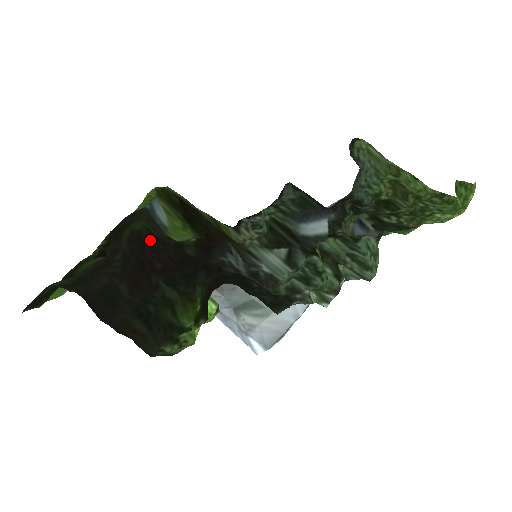
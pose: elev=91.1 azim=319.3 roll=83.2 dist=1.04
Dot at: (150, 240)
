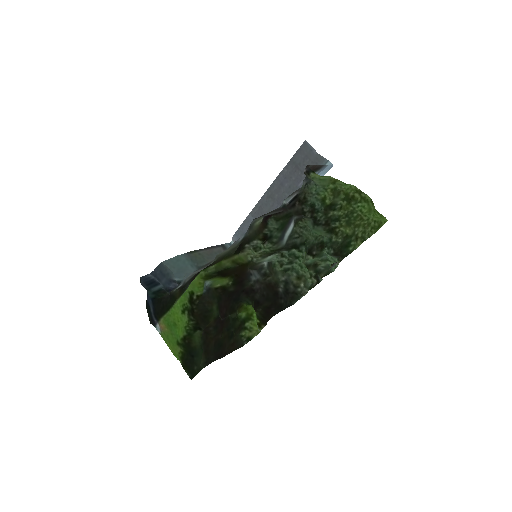
Dot at: (219, 309)
